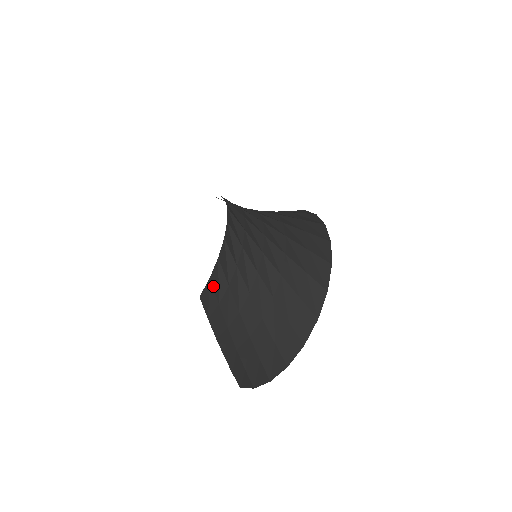
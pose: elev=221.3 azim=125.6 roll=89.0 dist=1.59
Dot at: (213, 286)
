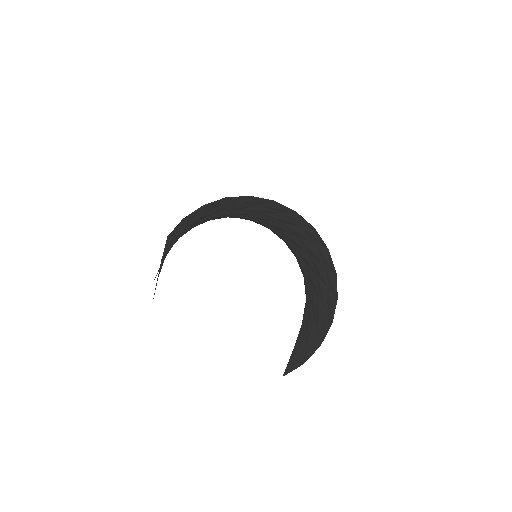
Dot at: (307, 294)
